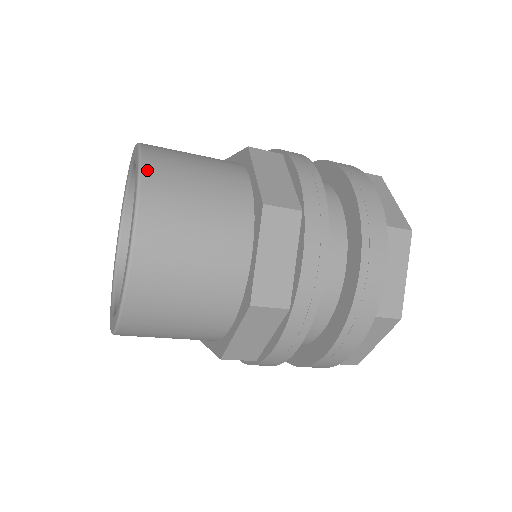
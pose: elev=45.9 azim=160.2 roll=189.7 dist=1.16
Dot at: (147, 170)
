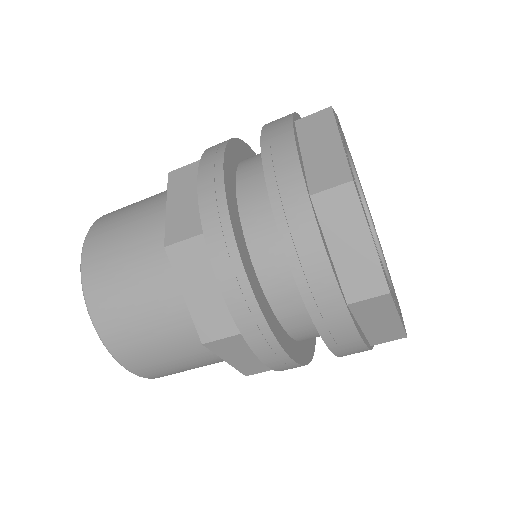
Dot at: (108, 213)
